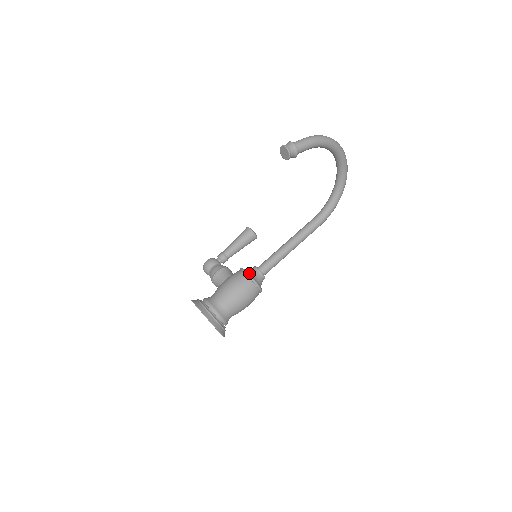
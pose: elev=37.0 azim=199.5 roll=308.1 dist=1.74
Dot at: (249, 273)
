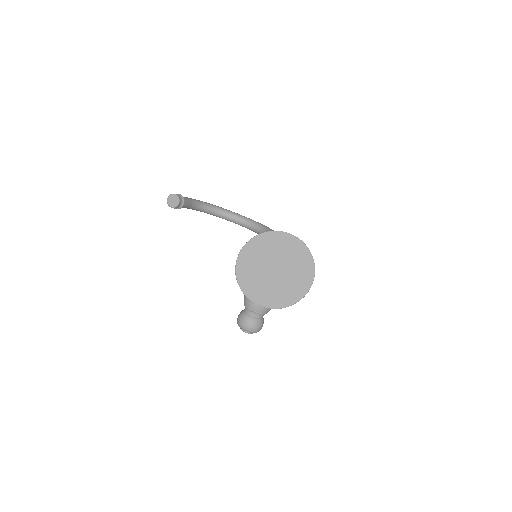
Dot at: occluded
